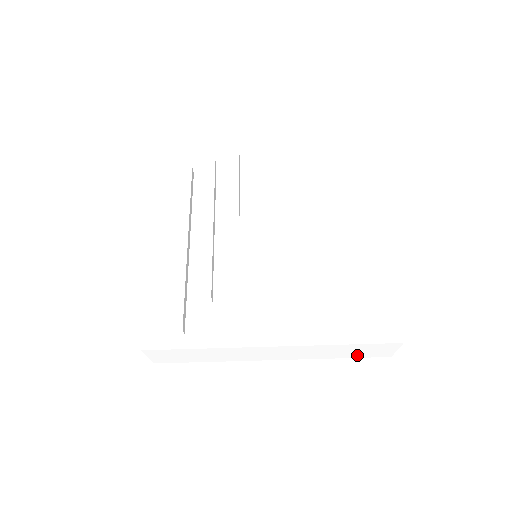
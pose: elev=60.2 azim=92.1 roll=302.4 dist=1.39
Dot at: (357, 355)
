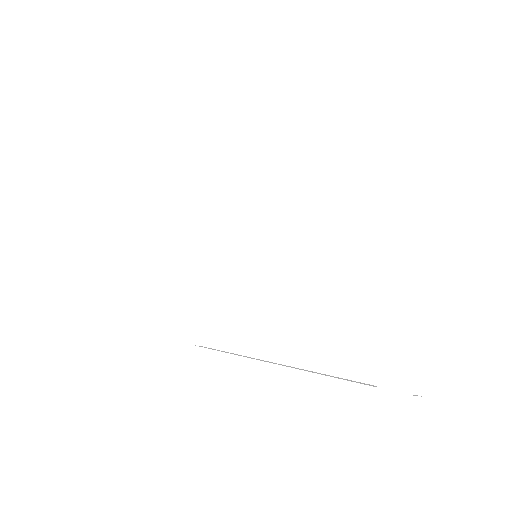
Dot at: occluded
